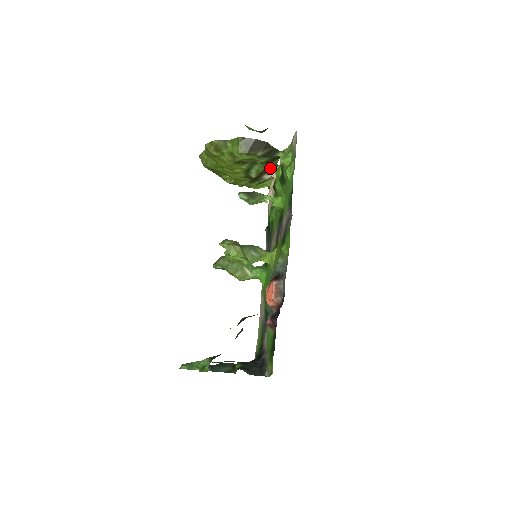
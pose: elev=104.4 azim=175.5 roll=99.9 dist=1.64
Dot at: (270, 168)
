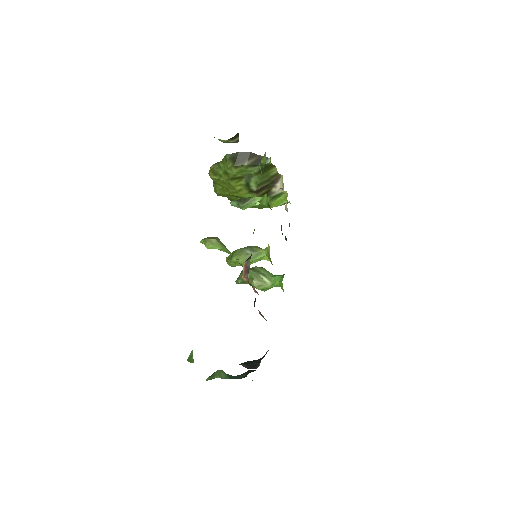
Dot at: (273, 180)
